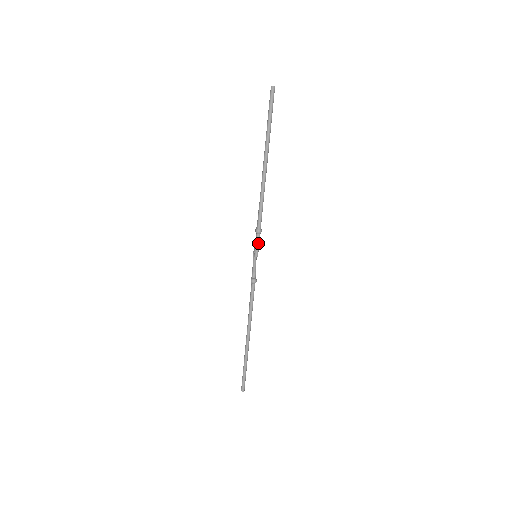
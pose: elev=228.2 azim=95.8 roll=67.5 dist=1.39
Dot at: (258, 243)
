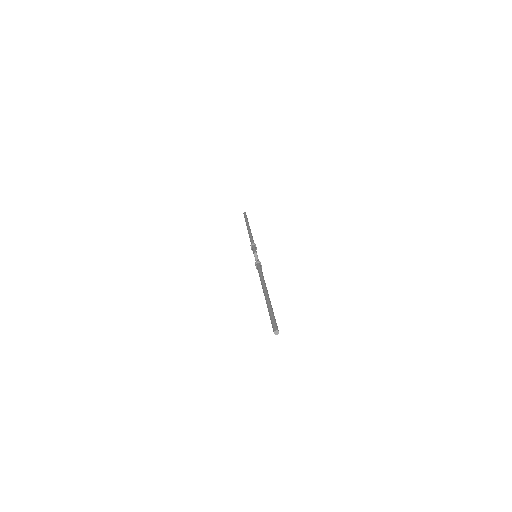
Dot at: (254, 248)
